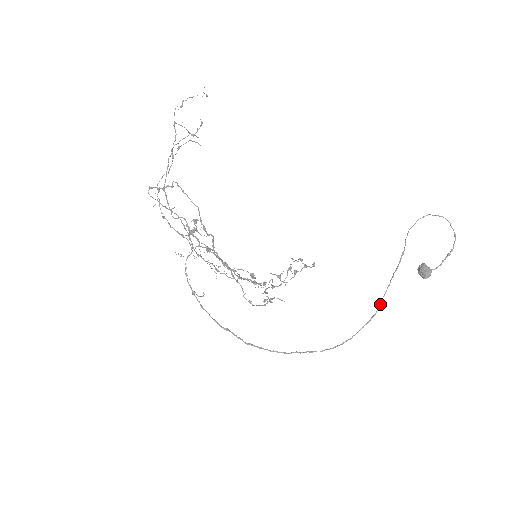
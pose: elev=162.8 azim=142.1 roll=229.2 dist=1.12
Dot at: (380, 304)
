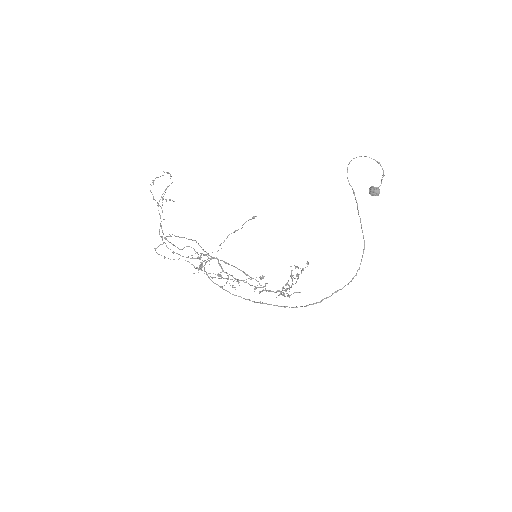
Dot at: occluded
